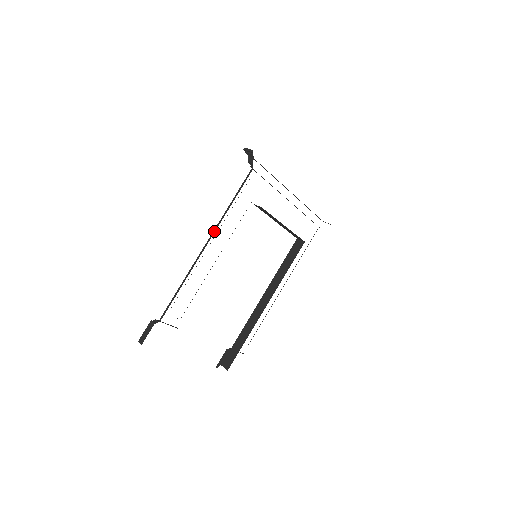
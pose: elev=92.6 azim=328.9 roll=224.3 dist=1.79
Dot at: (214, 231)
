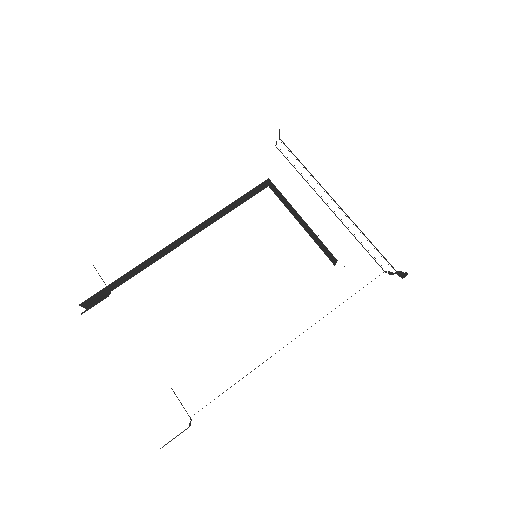
Dot at: occluded
